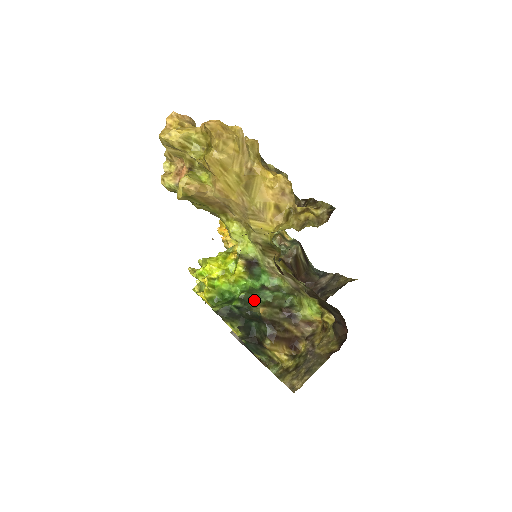
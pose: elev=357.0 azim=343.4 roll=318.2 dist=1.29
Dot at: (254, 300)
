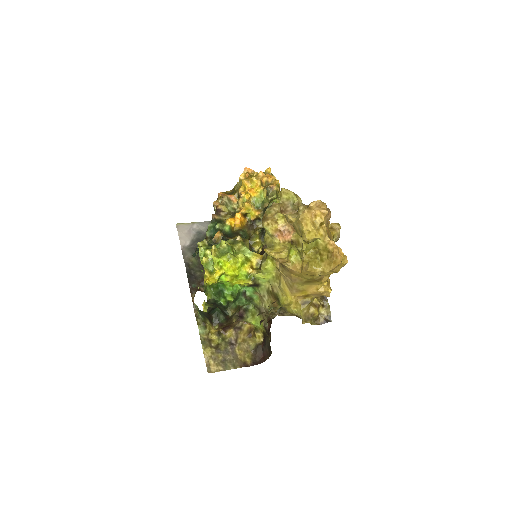
Dot at: (233, 303)
